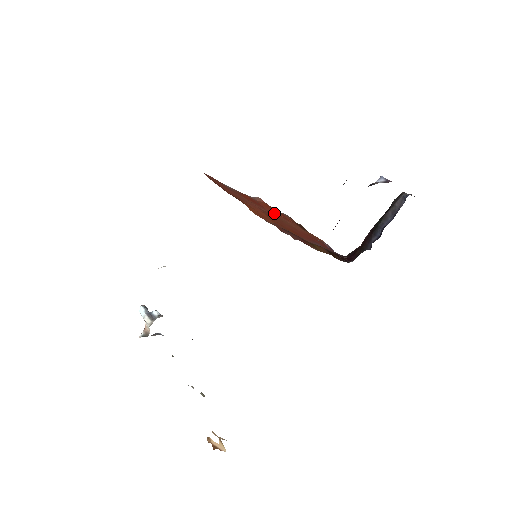
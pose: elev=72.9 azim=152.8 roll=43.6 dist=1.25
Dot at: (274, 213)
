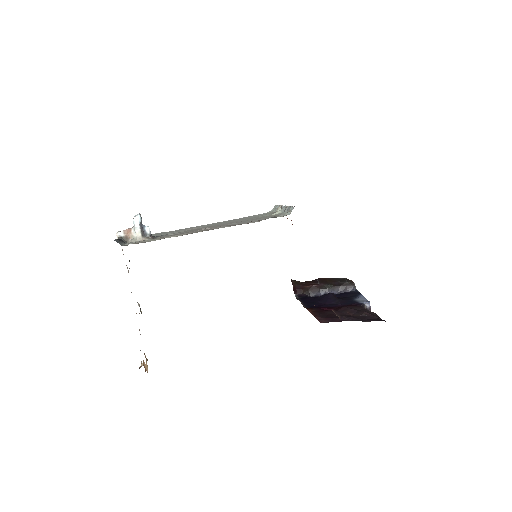
Dot at: occluded
